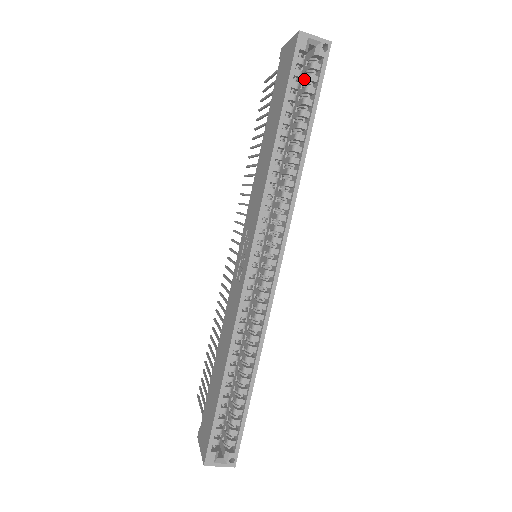
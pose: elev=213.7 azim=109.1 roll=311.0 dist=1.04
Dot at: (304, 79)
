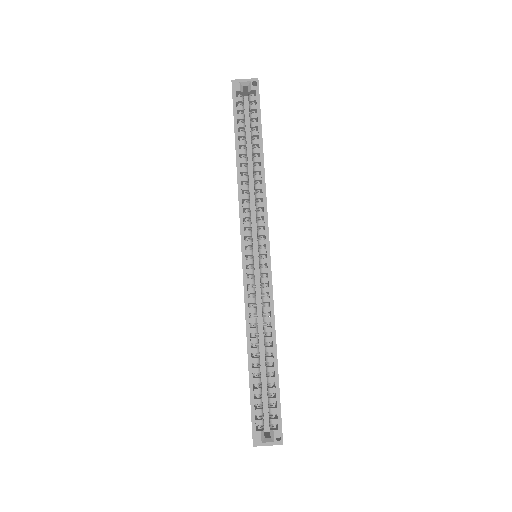
Dot at: occluded
